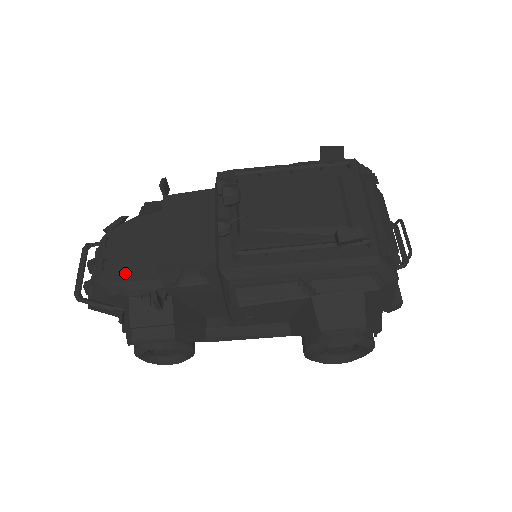
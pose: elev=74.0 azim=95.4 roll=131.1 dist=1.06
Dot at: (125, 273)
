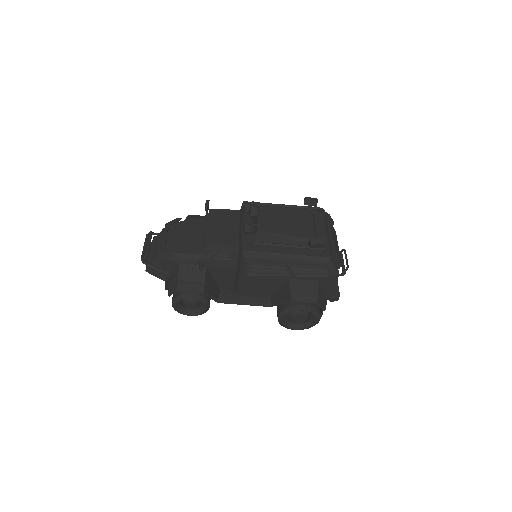
Dot at: (180, 248)
